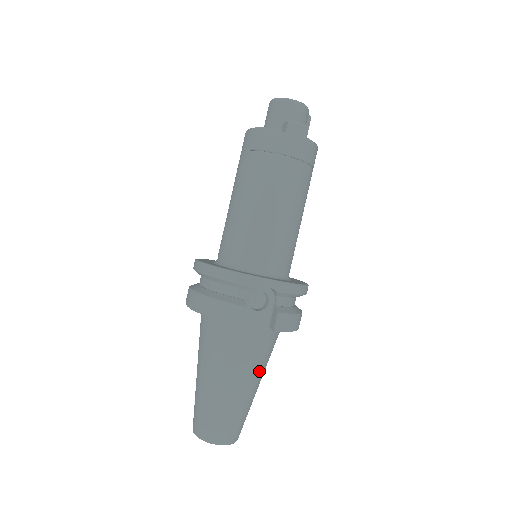
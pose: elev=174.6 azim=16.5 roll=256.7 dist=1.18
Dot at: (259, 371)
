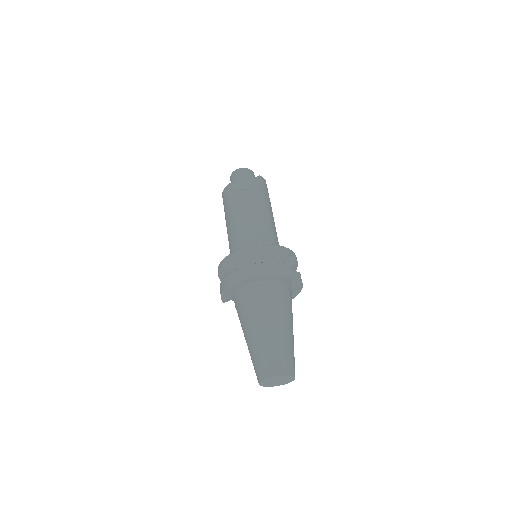
Dot at: occluded
